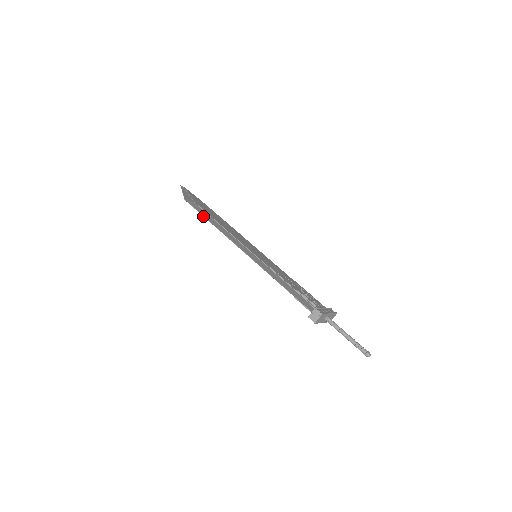
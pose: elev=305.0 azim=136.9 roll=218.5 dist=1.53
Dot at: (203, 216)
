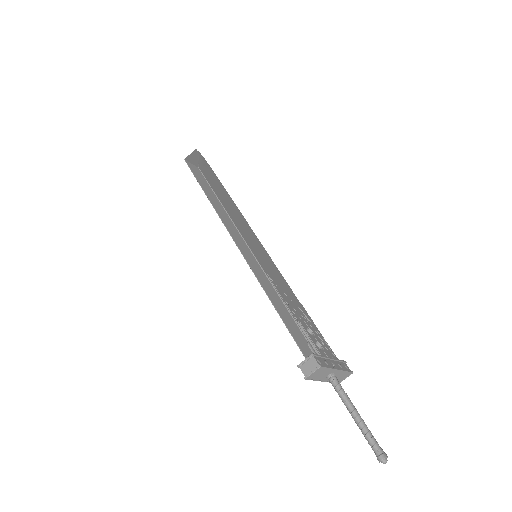
Dot at: (199, 184)
